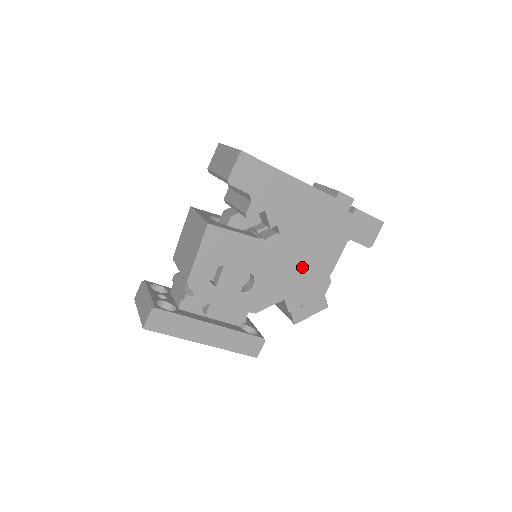
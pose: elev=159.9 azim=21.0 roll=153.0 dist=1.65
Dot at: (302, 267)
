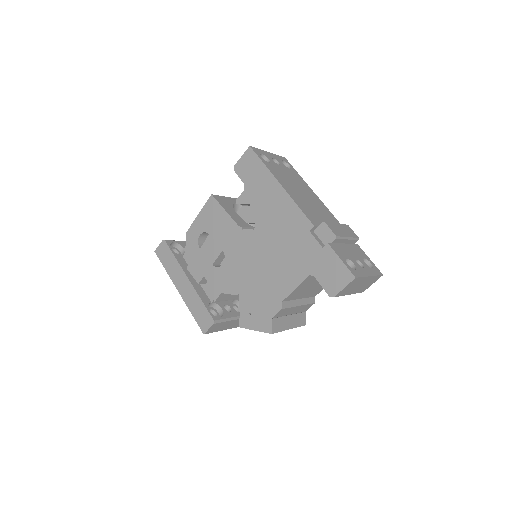
Dot at: (262, 274)
